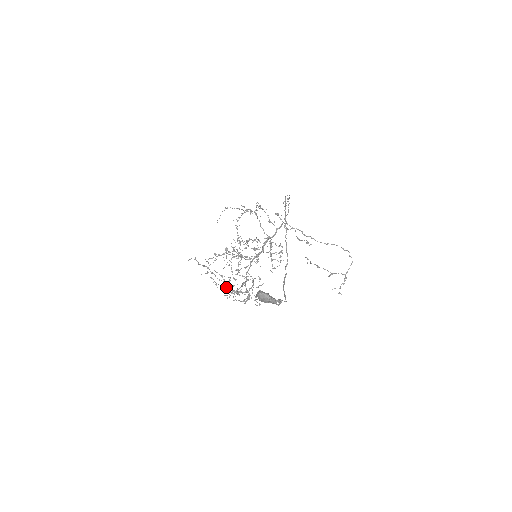
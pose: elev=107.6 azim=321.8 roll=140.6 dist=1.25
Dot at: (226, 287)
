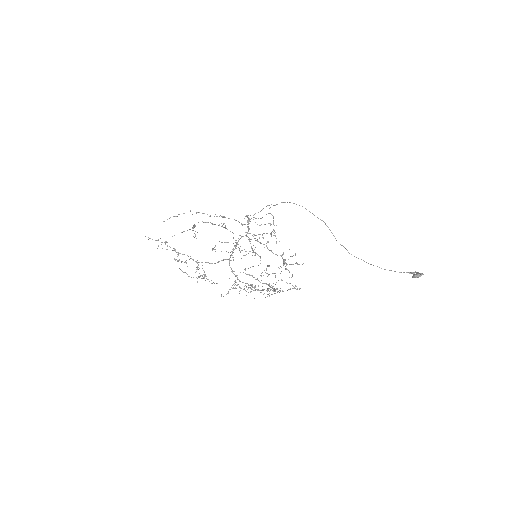
Dot at: occluded
